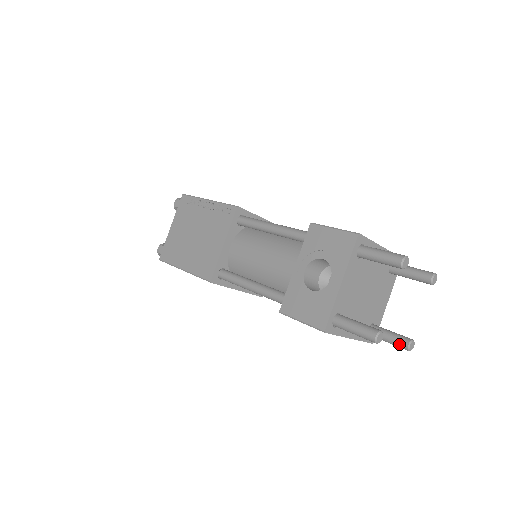
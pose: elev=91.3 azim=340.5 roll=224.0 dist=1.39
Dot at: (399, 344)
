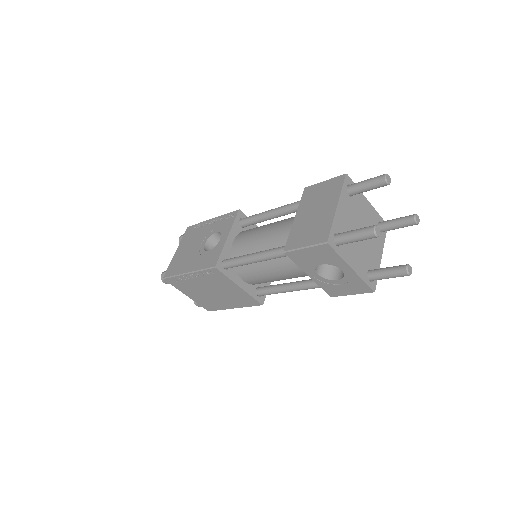
Dot at: occluded
